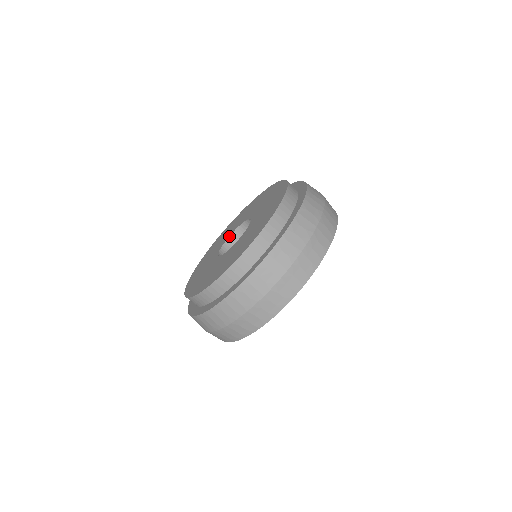
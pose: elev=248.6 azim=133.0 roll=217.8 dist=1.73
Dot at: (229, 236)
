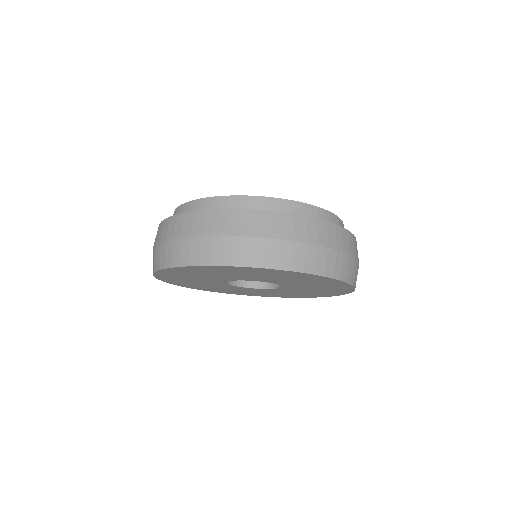
Dot at: occluded
